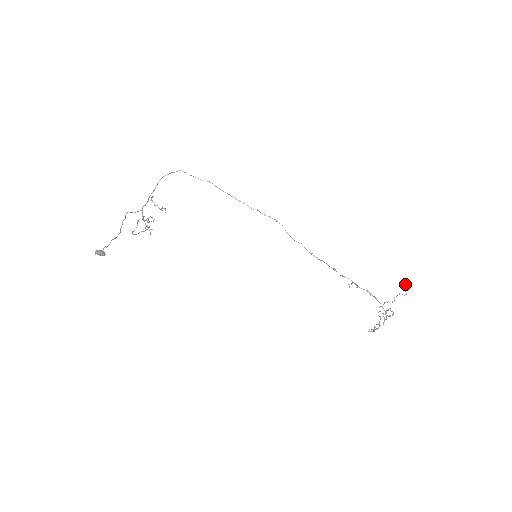
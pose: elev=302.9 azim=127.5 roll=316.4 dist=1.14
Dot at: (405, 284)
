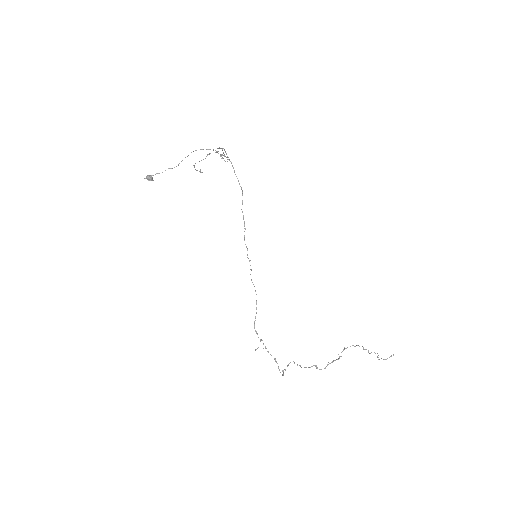
Dot at: (393, 355)
